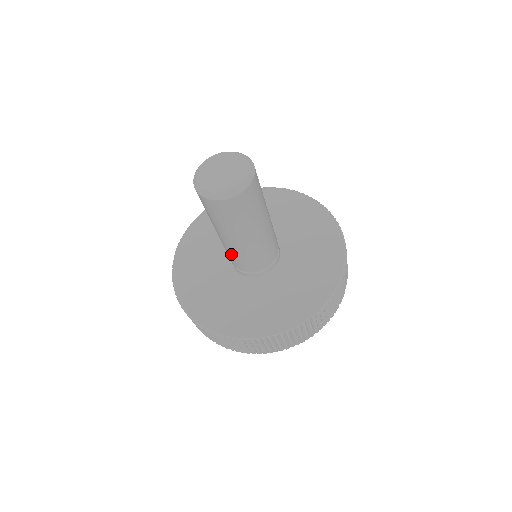
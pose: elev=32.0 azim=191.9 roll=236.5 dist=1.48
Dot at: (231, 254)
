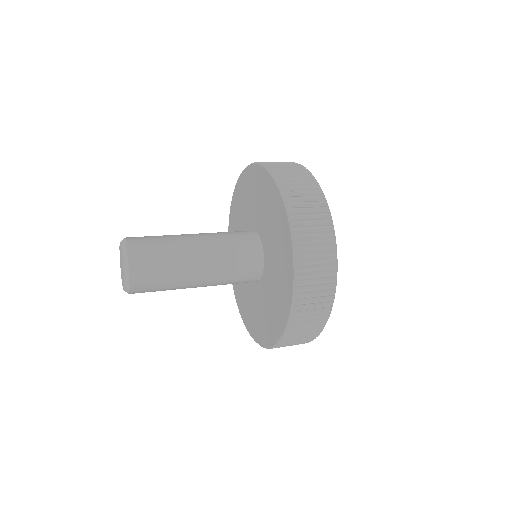
Dot at: occluded
